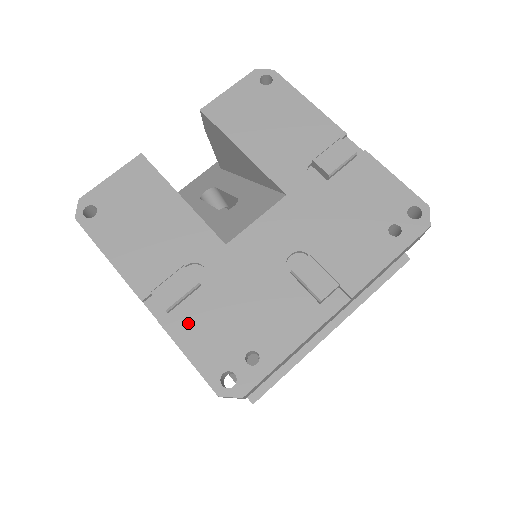
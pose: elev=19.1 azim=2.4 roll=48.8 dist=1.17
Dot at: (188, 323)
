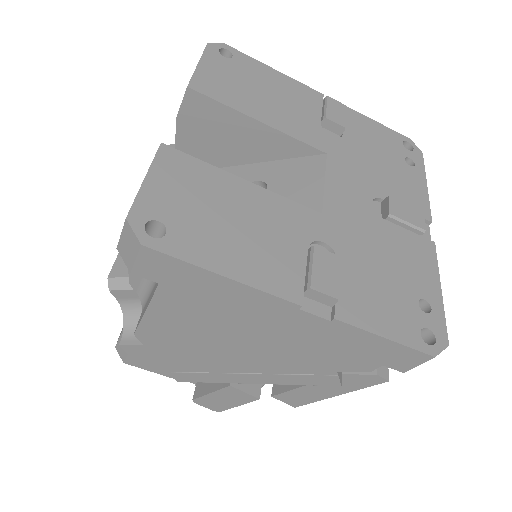
Dot at: (358, 304)
